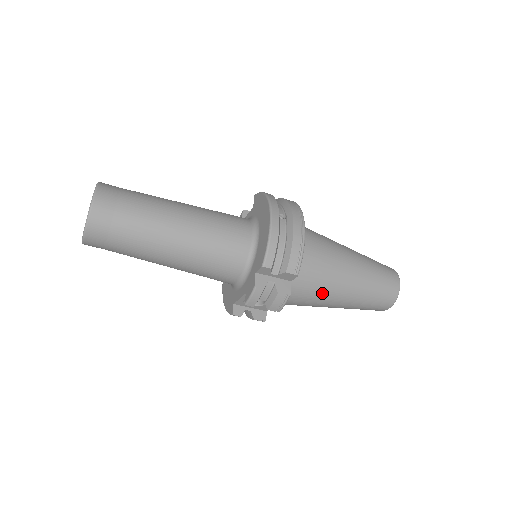
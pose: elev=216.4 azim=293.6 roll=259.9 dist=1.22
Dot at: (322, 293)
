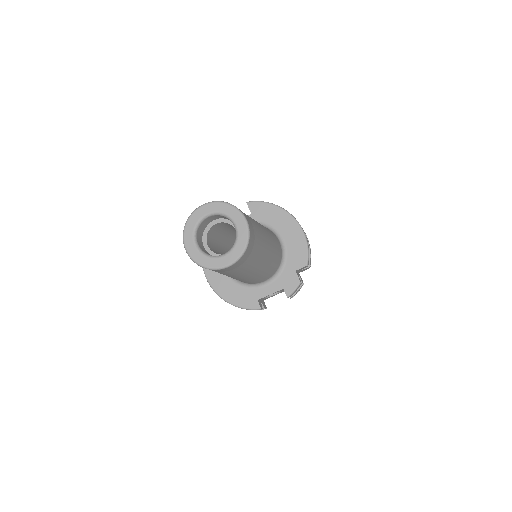
Dot at: occluded
